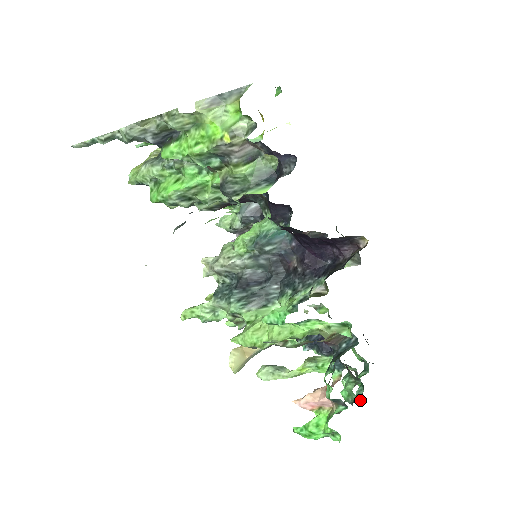
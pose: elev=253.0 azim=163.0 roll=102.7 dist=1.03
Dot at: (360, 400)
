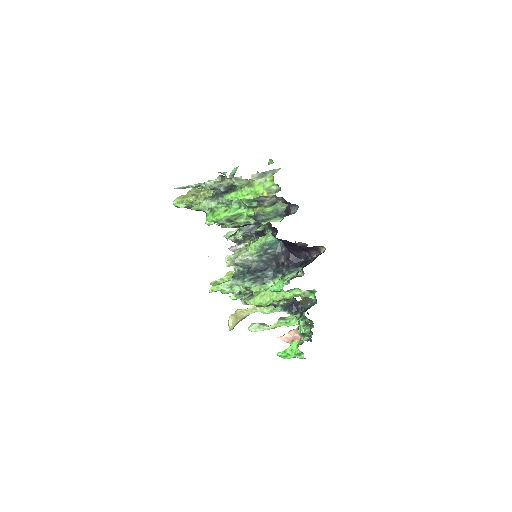
Dot at: (310, 340)
